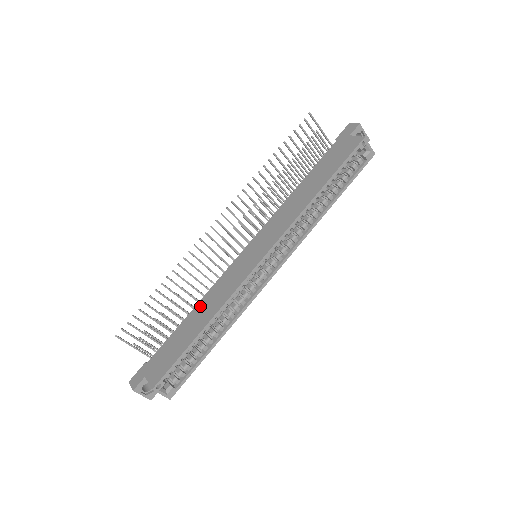
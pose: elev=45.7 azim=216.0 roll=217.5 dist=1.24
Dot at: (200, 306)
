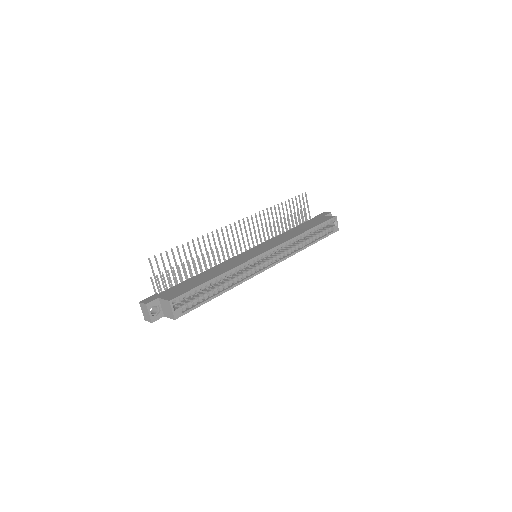
Dot at: (211, 269)
